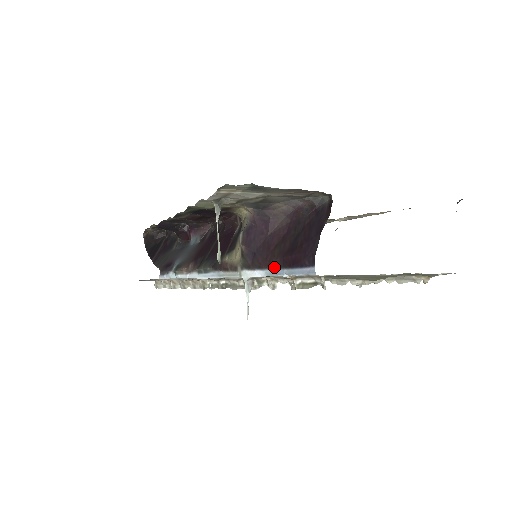
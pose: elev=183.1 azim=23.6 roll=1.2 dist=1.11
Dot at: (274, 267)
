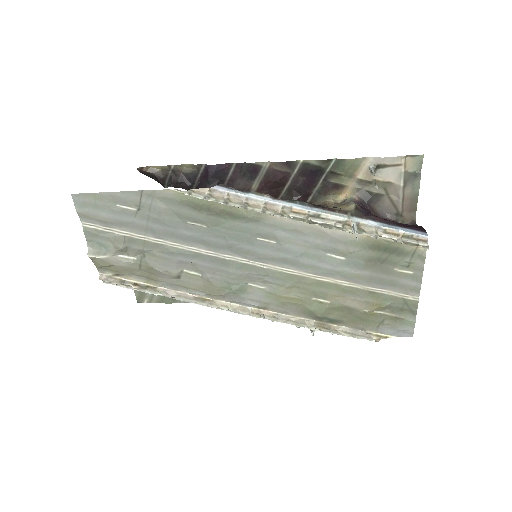
Dot at: (389, 224)
